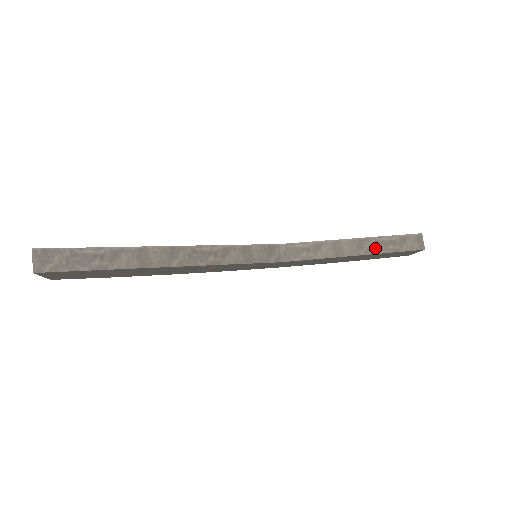
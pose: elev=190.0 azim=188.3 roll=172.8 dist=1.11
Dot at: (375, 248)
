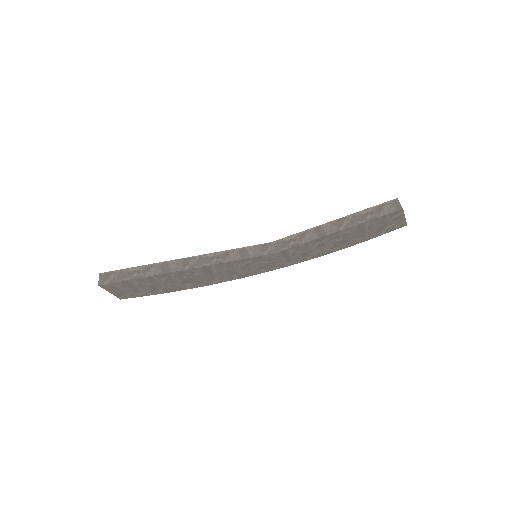
Dot at: (353, 222)
